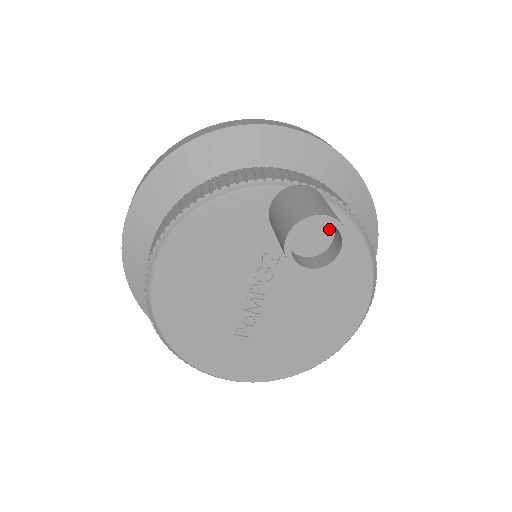
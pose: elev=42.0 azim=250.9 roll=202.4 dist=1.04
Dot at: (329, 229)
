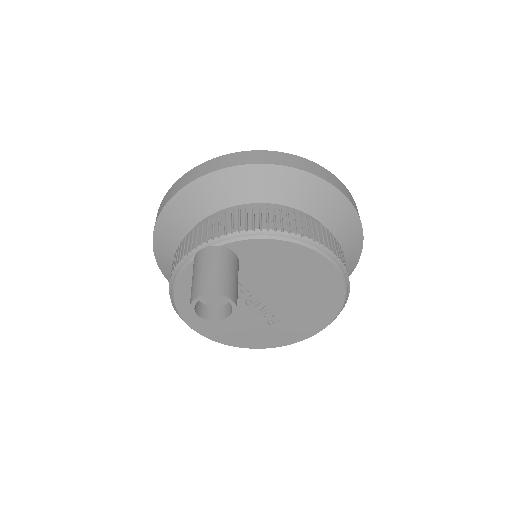
Dot at: occluded
